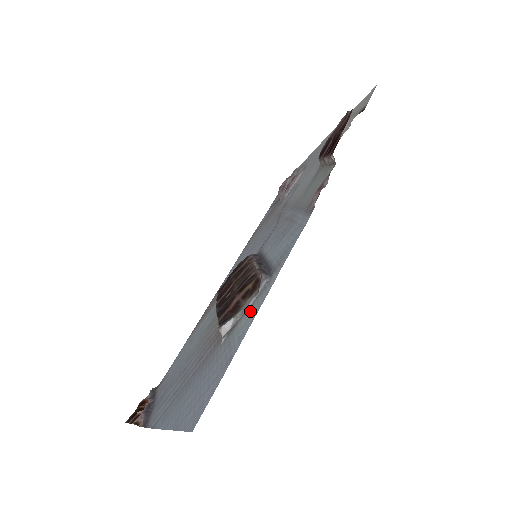
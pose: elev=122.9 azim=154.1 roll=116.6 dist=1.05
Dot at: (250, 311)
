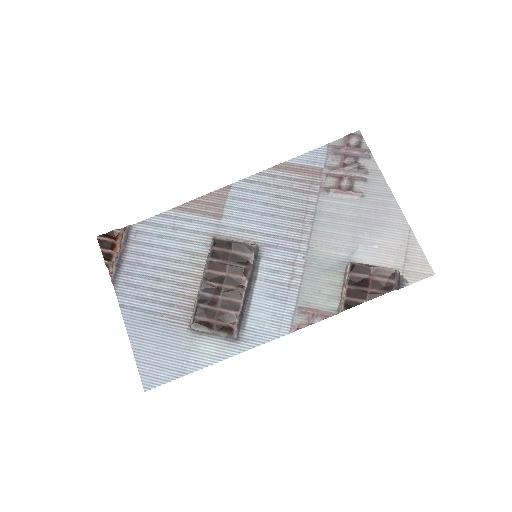
Dot at: (212, 348)
